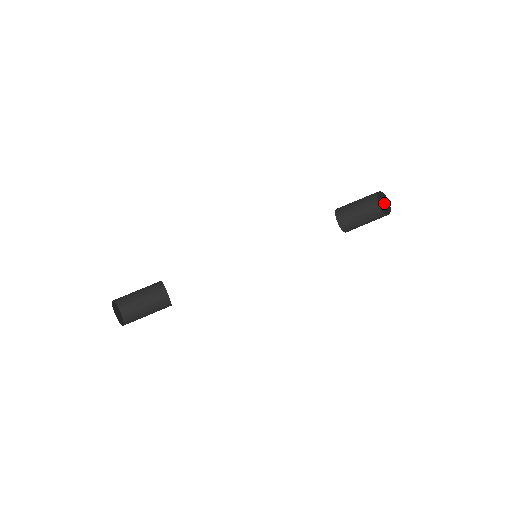
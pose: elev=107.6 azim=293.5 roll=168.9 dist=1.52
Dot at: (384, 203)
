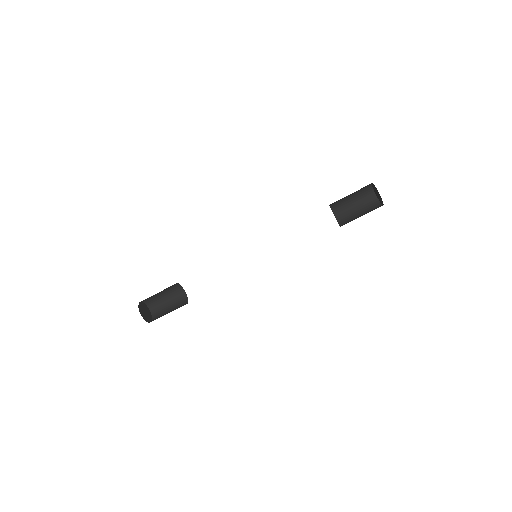
Dot at: (378, 195)
